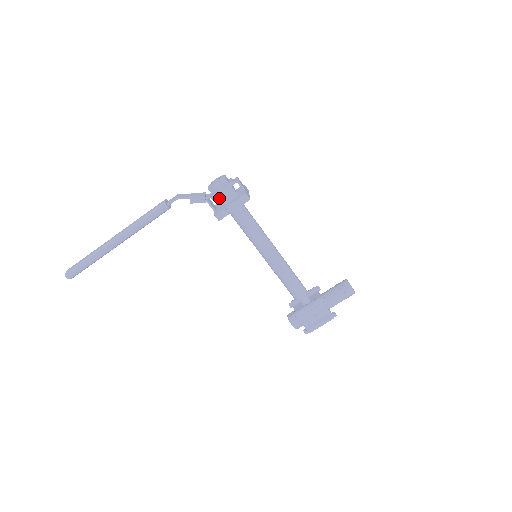
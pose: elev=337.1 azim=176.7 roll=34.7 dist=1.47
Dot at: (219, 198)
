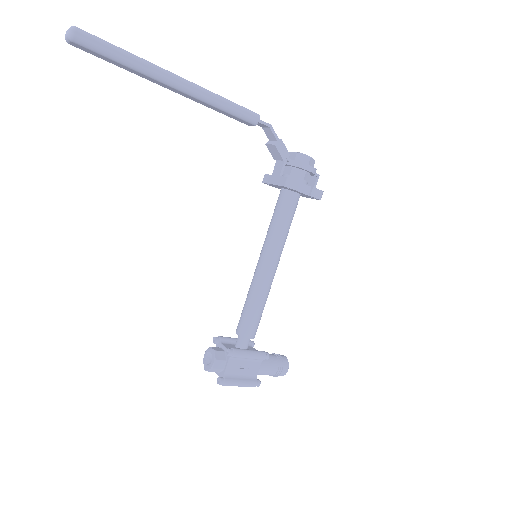
Dot at: (297, 170)
